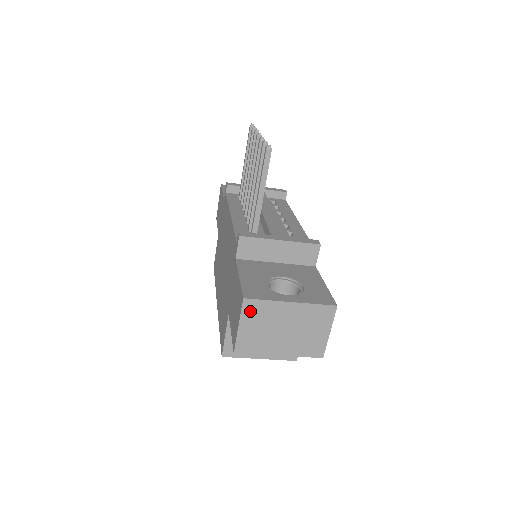
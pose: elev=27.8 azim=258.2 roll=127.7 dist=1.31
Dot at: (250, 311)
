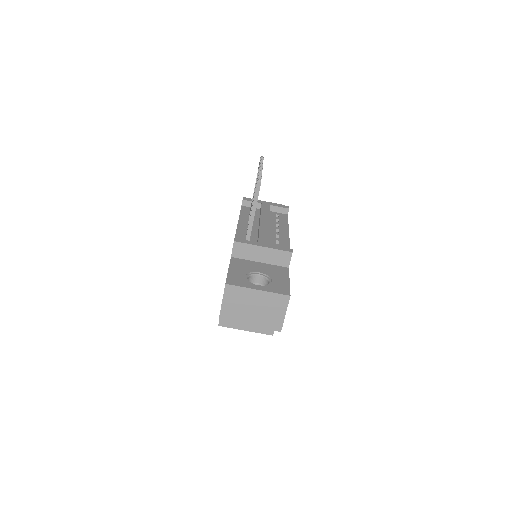
Dot at: (230, 293)
